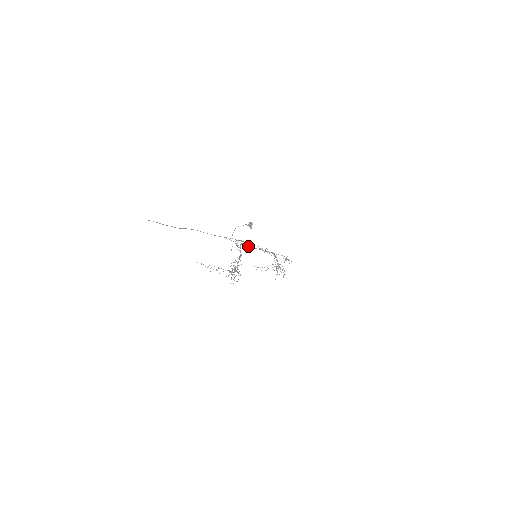
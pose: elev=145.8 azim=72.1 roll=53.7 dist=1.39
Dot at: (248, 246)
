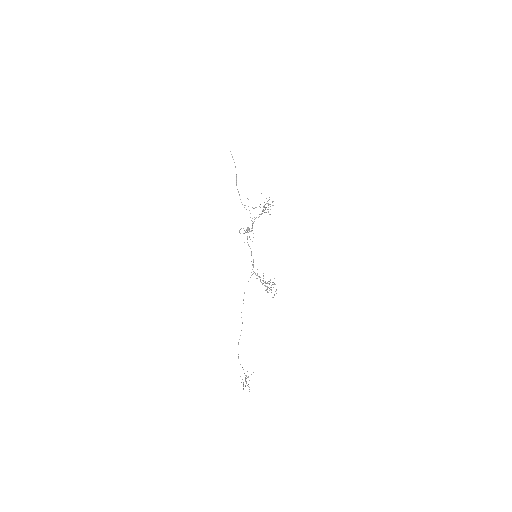
Dot at: occluded
